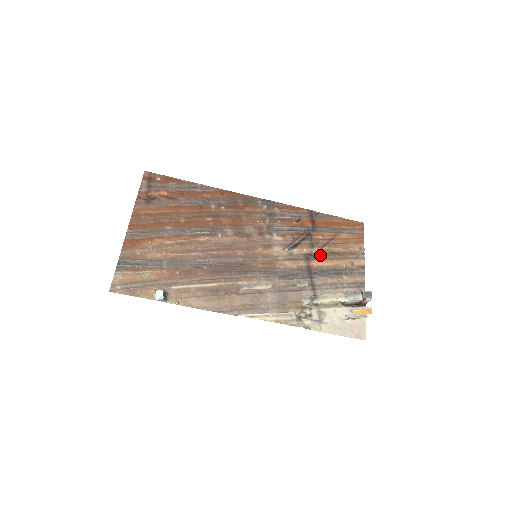
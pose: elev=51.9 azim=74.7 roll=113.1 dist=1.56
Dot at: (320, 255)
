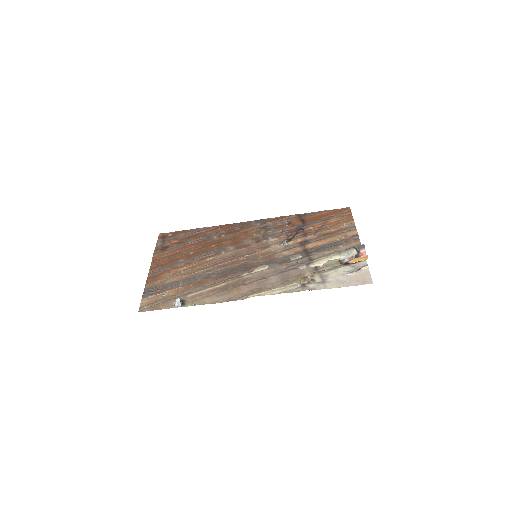
Dot at: (314, 239)
